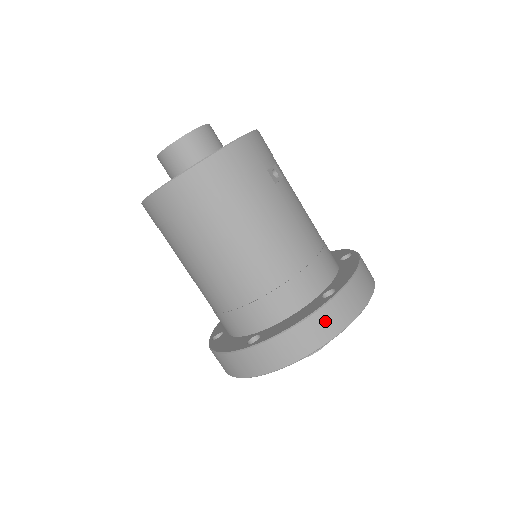
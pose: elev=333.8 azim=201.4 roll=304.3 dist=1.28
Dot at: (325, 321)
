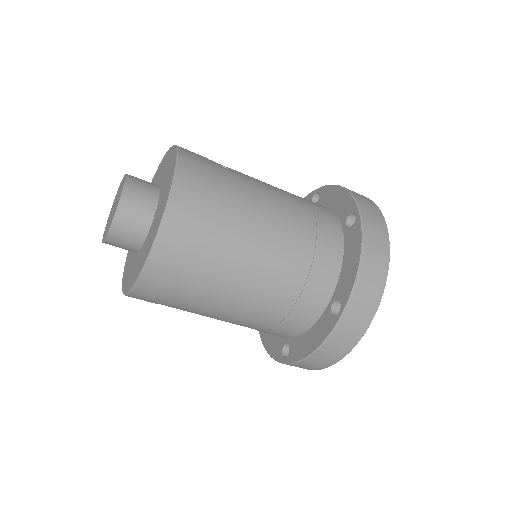
Dot at: (374, 238)
